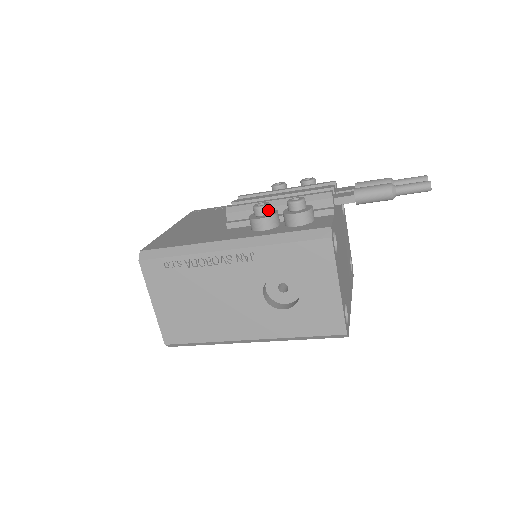
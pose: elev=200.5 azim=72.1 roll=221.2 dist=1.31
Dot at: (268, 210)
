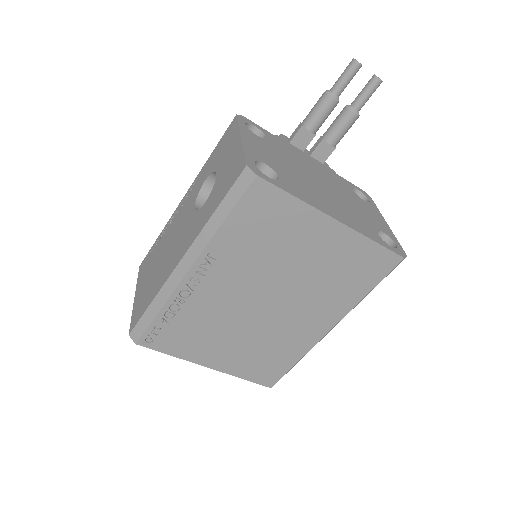
Dot at: occluded
